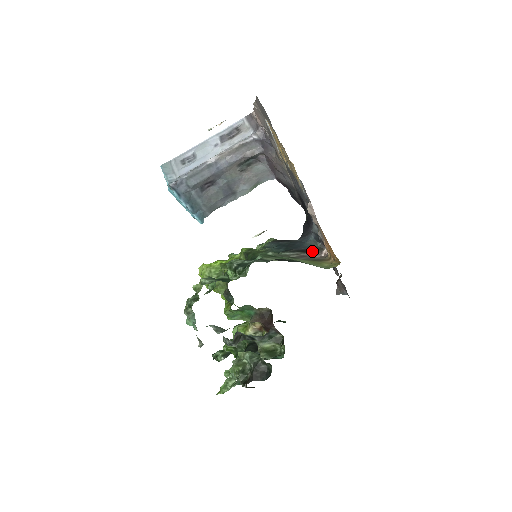
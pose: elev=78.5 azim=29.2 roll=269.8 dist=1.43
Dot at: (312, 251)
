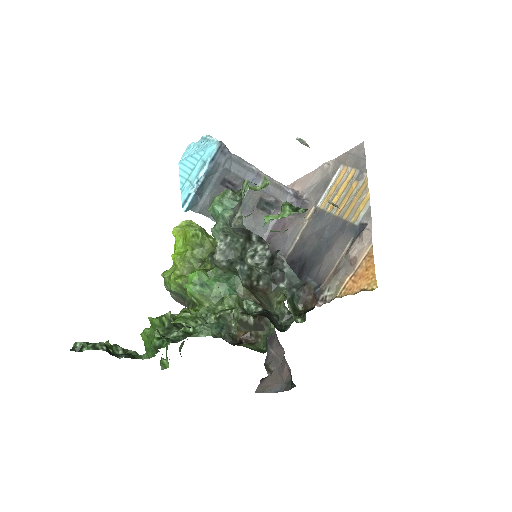
Dot at: occluded
